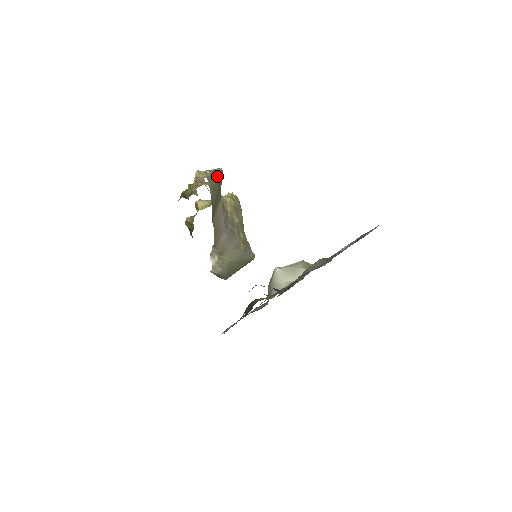
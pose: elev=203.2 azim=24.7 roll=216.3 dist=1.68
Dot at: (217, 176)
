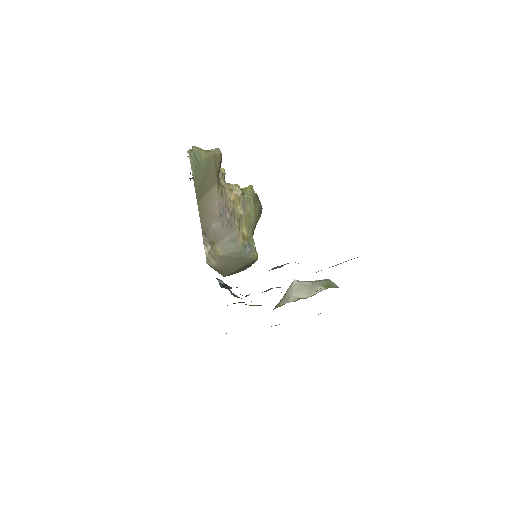
Dot at: (205, 154)
